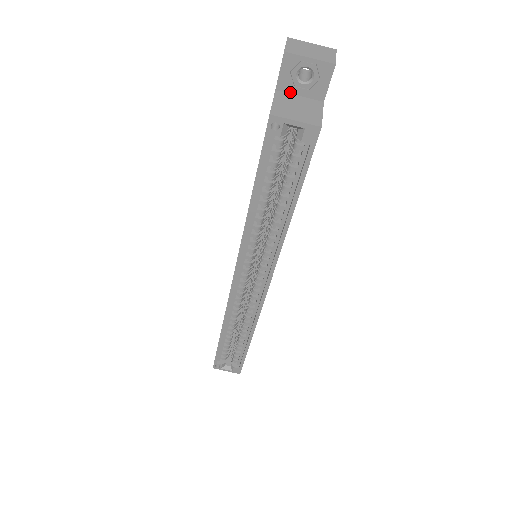
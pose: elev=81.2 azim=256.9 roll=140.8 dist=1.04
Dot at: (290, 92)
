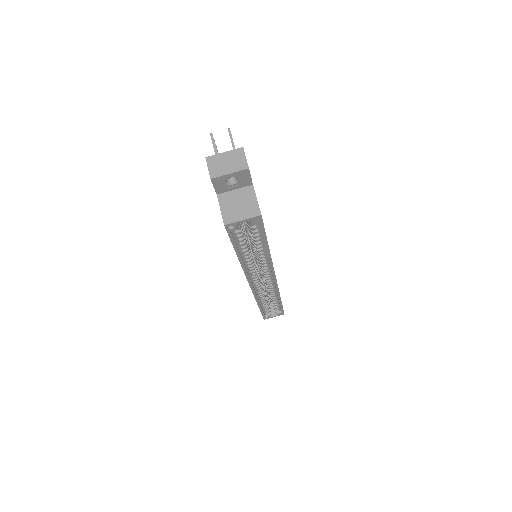
Dot at: (227, 191)
